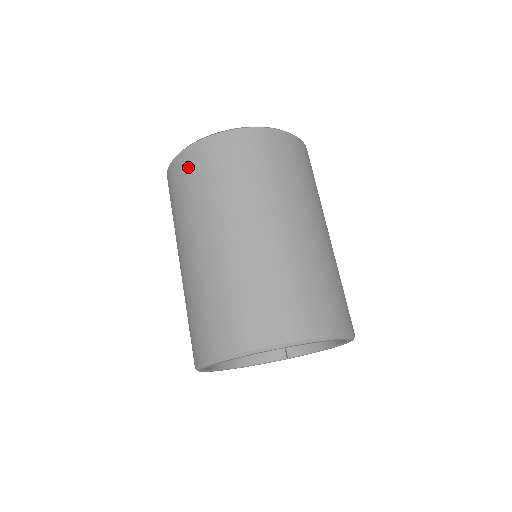
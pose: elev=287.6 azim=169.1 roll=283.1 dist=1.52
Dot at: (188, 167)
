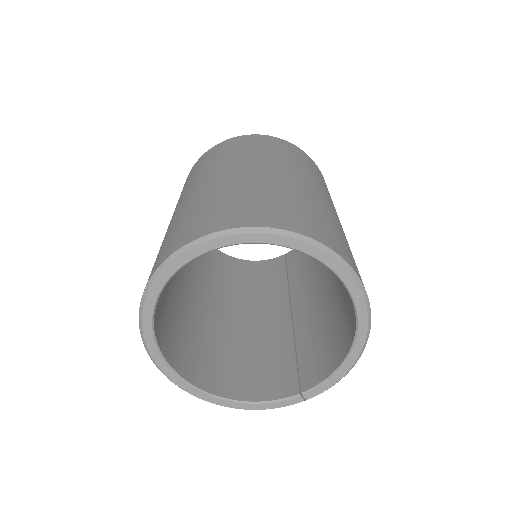
Dot at: (189, 175)
